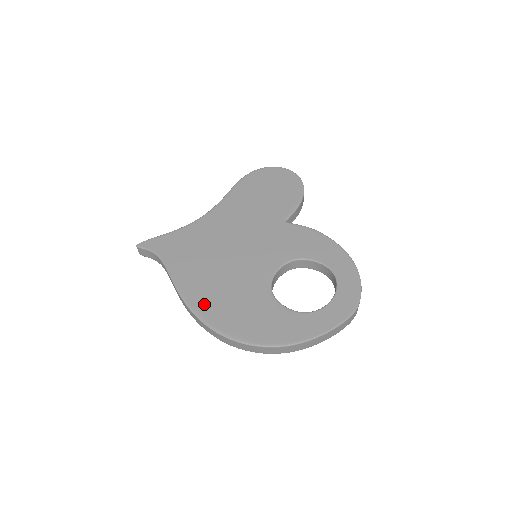
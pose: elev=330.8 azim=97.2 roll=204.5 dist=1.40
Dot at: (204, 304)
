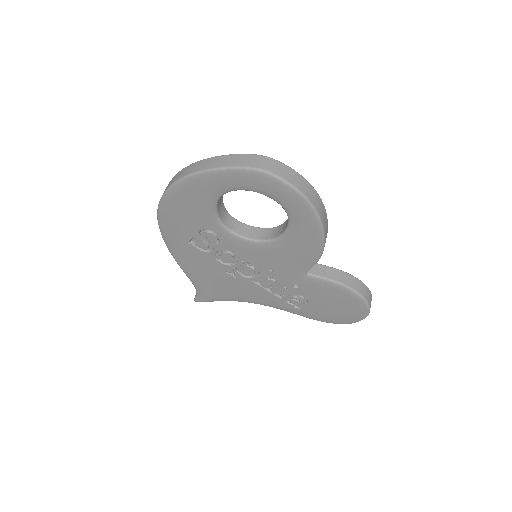
Dot at: occluded
